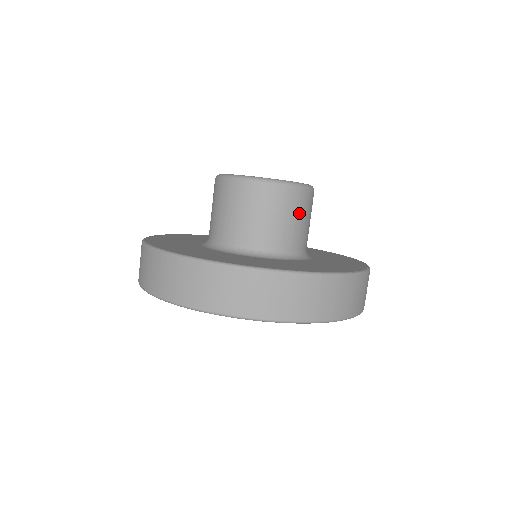
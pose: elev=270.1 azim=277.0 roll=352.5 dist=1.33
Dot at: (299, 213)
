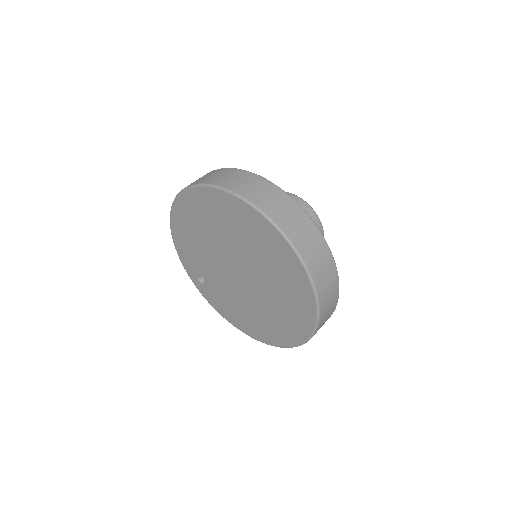
Dot at: occluded
